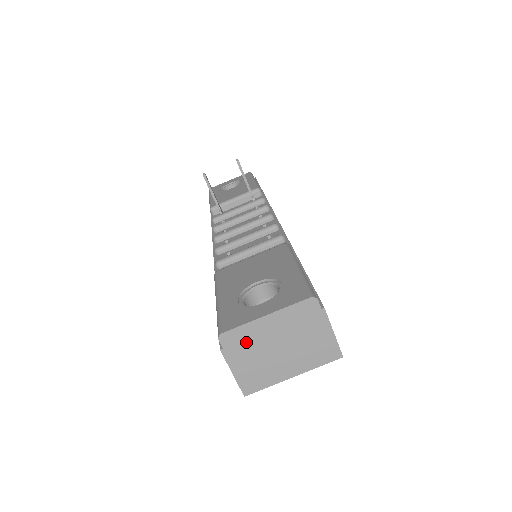
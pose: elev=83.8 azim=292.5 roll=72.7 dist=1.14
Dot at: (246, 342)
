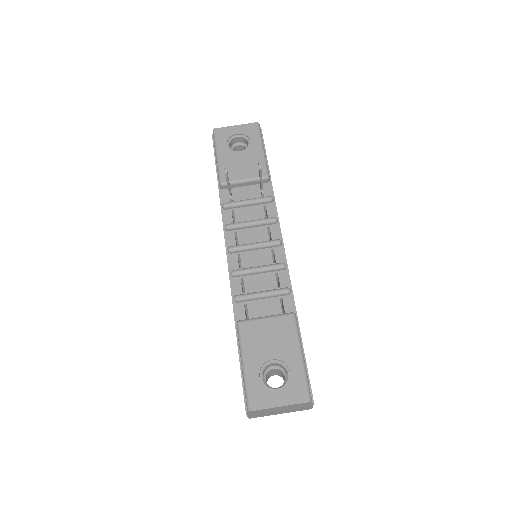
Dot at: (262, 411)
